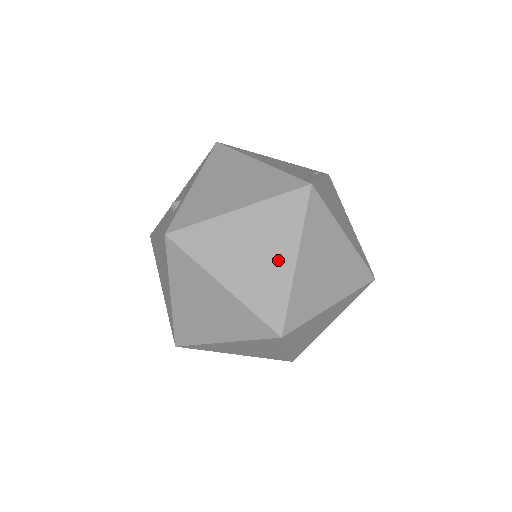
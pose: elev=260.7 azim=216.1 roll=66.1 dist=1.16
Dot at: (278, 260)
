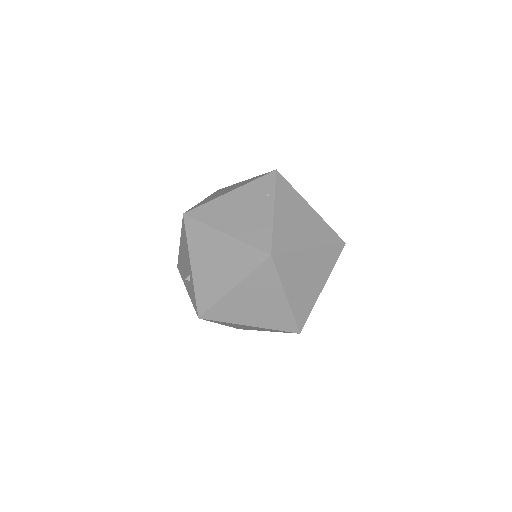
Dot at: (275, 302)
